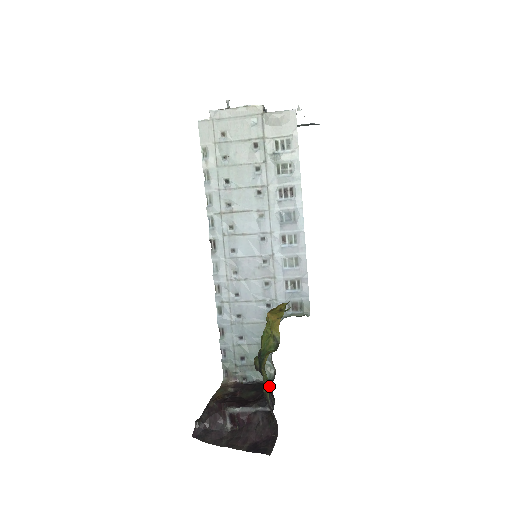
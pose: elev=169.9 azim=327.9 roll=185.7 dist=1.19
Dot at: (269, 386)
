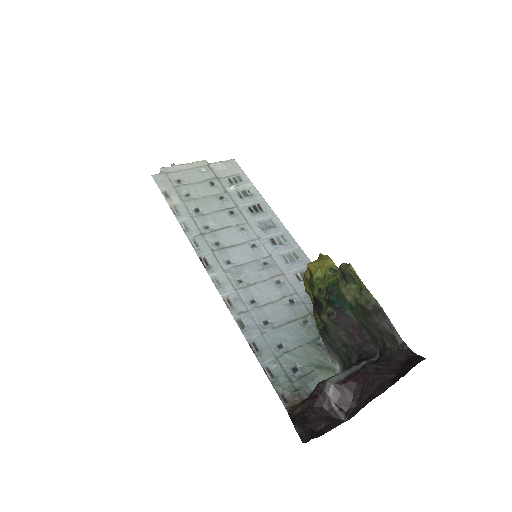
Dot at: (355, 337)
